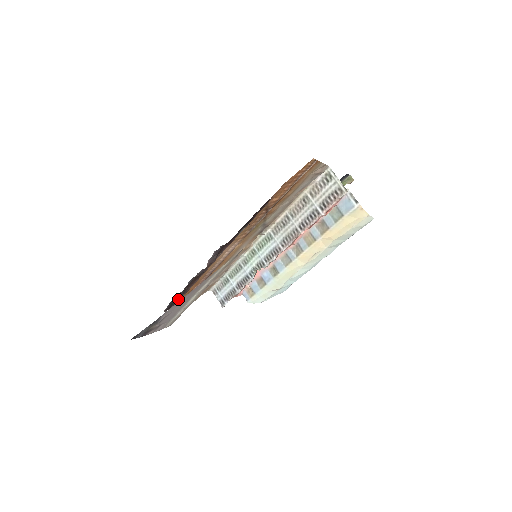
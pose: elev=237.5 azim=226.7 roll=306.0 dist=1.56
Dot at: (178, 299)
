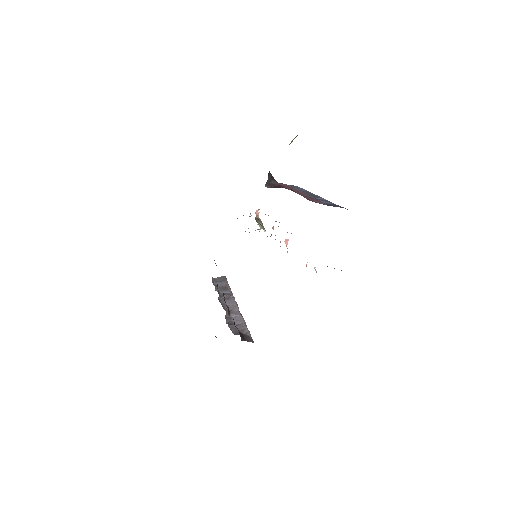
Dot at: occluded
